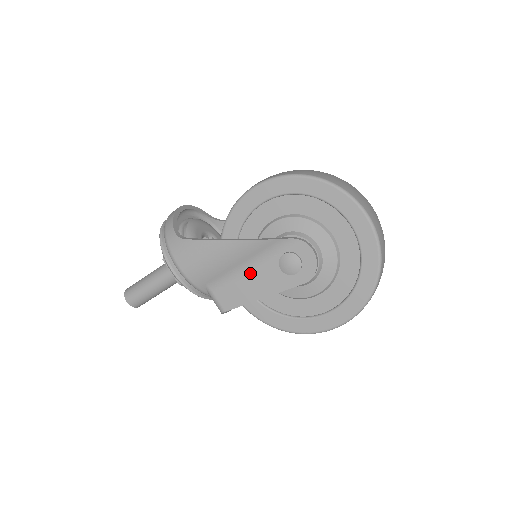
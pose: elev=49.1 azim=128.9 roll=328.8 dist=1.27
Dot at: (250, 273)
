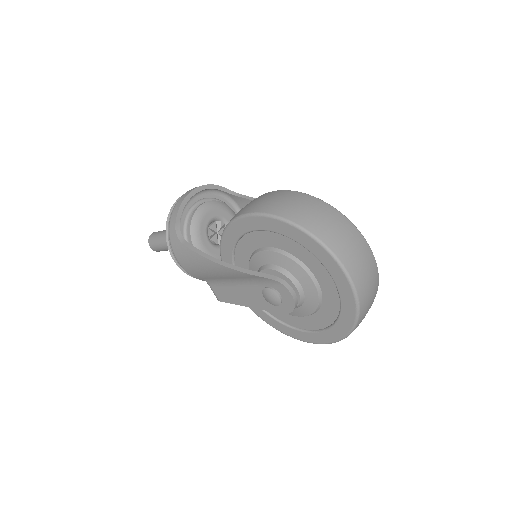
Dot at: (239, 286)
